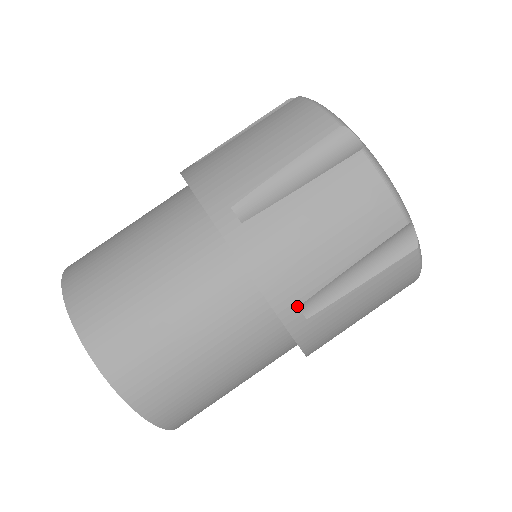
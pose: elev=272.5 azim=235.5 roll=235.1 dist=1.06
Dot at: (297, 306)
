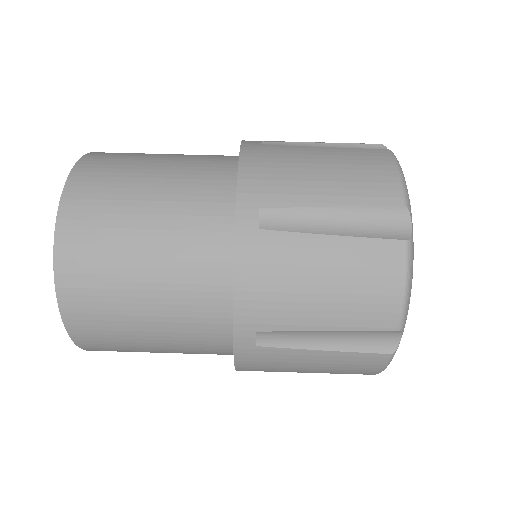
Dot at: (259, 207)
